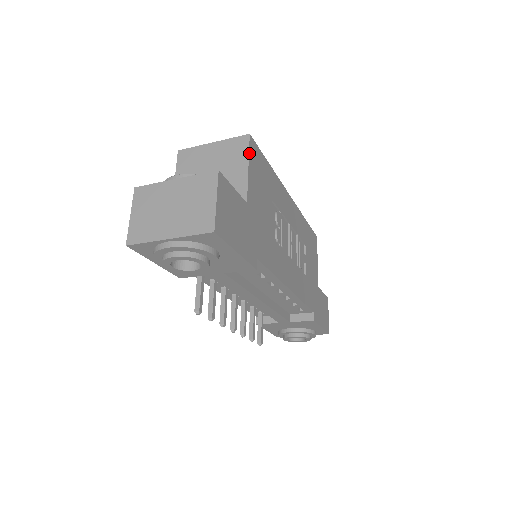
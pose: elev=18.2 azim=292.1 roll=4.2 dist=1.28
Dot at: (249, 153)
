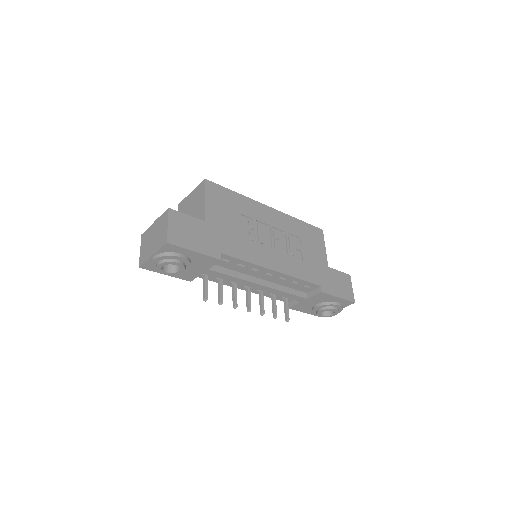
Dot at: (205, 191)
